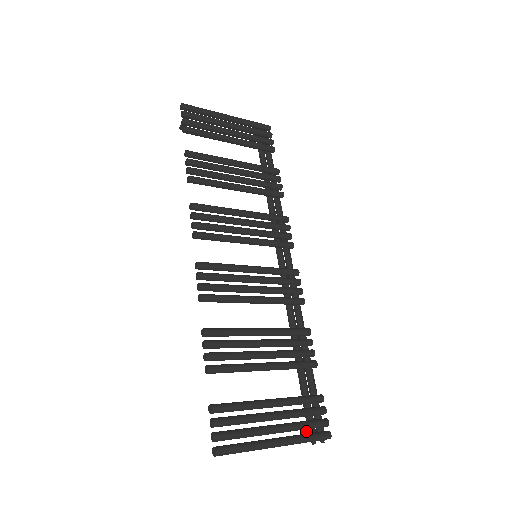
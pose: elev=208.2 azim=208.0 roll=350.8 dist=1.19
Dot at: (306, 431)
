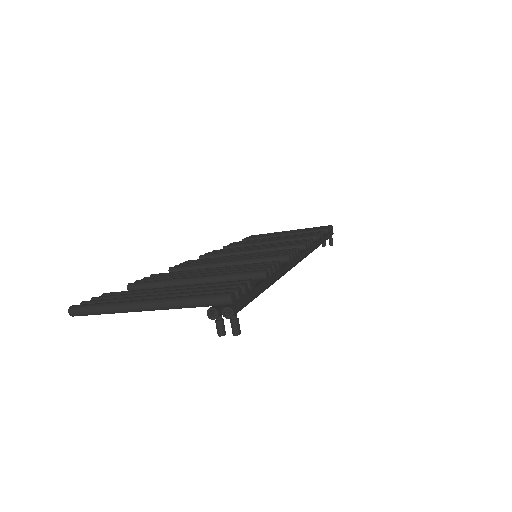
Dot at: (217, 319)
